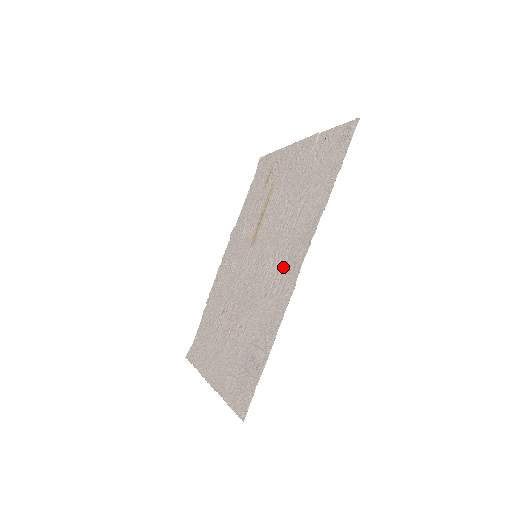
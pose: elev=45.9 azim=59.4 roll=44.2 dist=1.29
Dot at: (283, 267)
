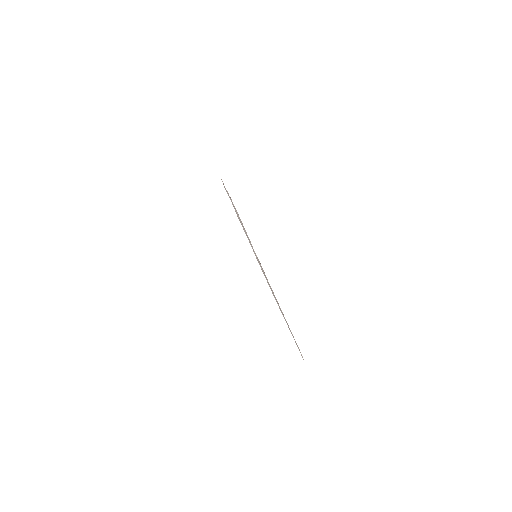
Dot at: occluded
